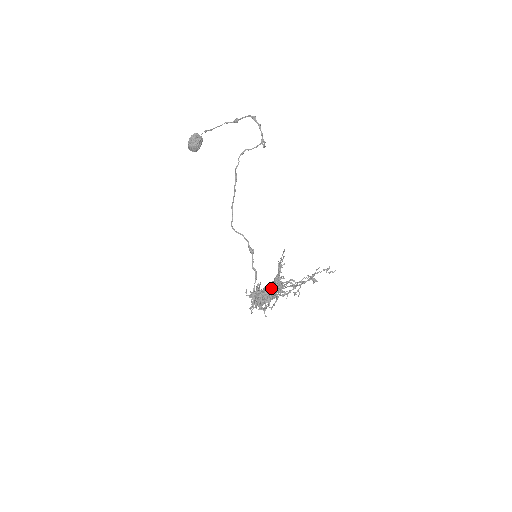
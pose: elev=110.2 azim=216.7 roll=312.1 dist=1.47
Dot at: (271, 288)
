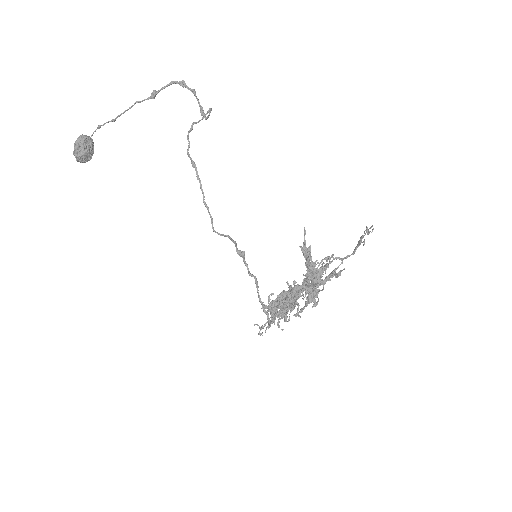
Dot at: (334, 274)
